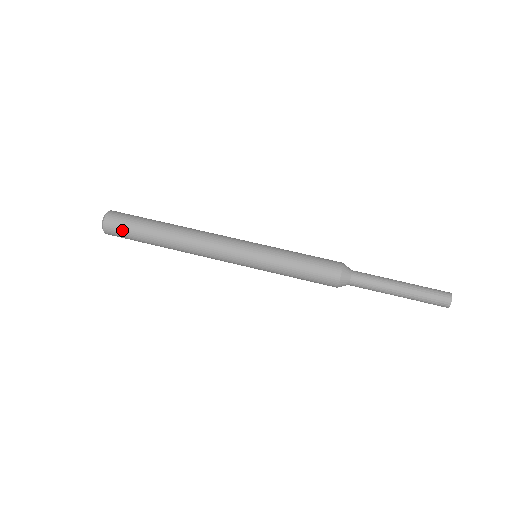
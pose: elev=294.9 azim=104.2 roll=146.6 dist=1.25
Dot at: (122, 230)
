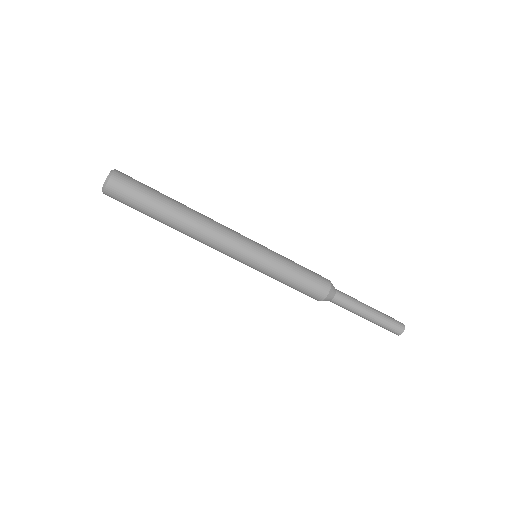
Dot at: occluded
